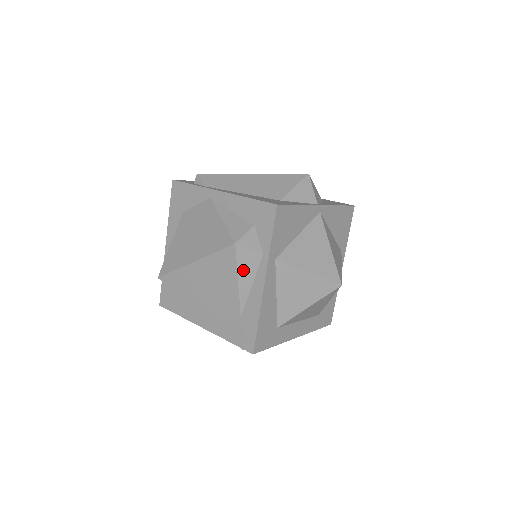
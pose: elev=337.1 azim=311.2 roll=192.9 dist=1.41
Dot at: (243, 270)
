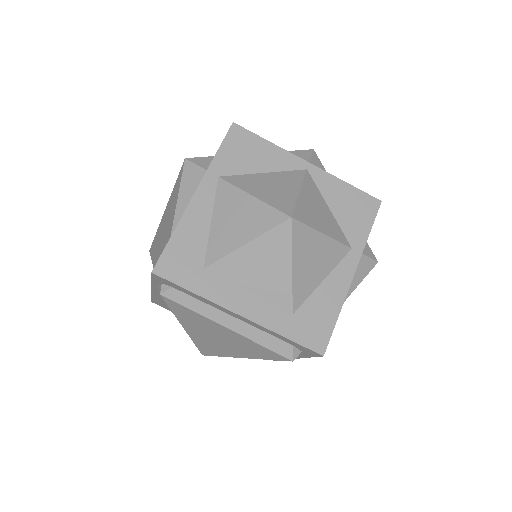
Dot at: (185, 187)
